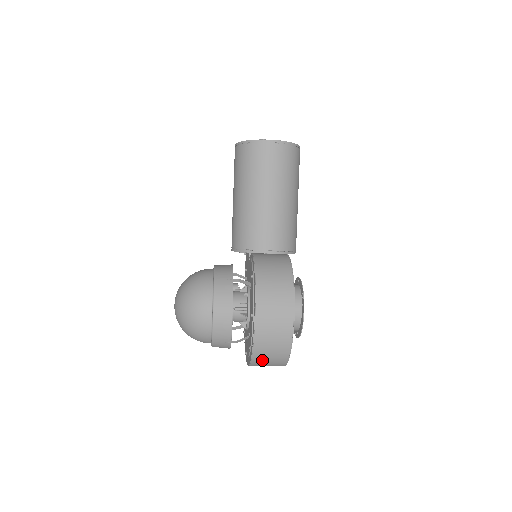
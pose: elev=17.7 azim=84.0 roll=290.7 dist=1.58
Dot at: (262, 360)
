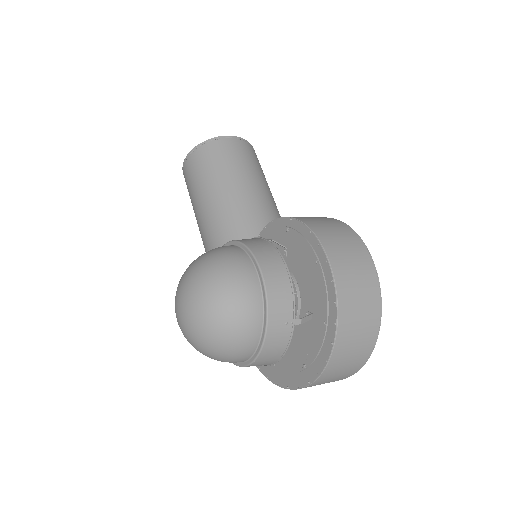
Dot at: (348, 335)
